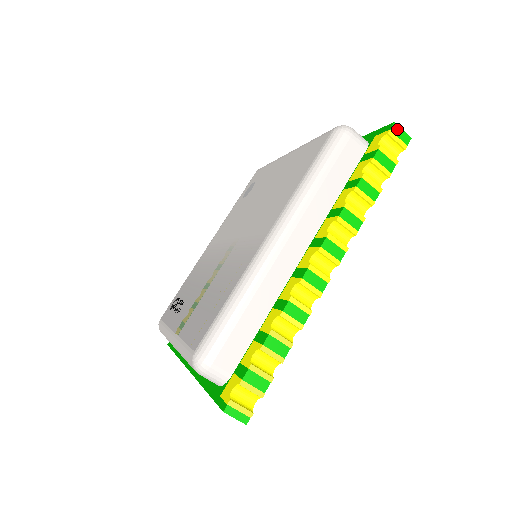
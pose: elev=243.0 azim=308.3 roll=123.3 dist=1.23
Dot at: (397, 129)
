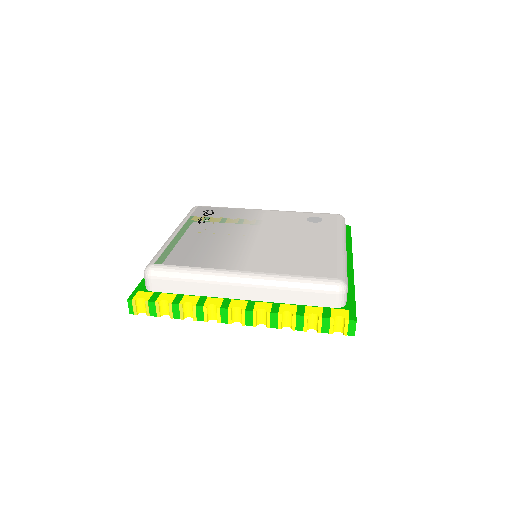
Dot at: (353, 324)
